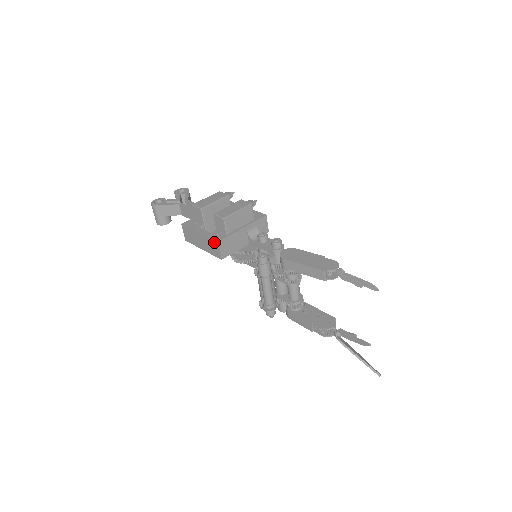
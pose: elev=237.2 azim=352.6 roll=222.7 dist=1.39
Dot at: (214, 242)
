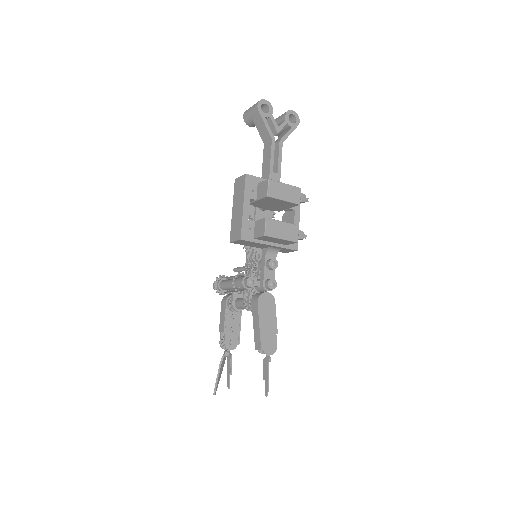
Dot at: (240, 233)
